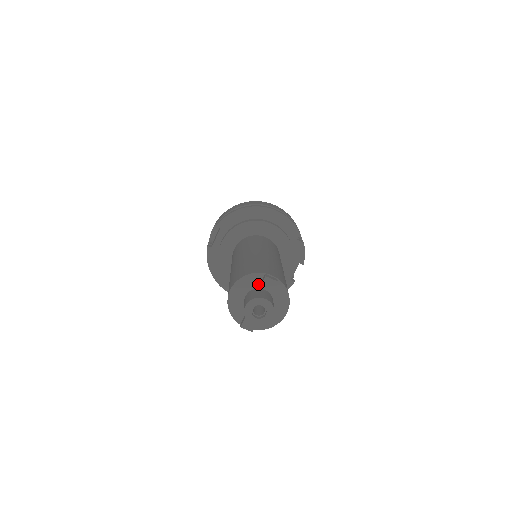
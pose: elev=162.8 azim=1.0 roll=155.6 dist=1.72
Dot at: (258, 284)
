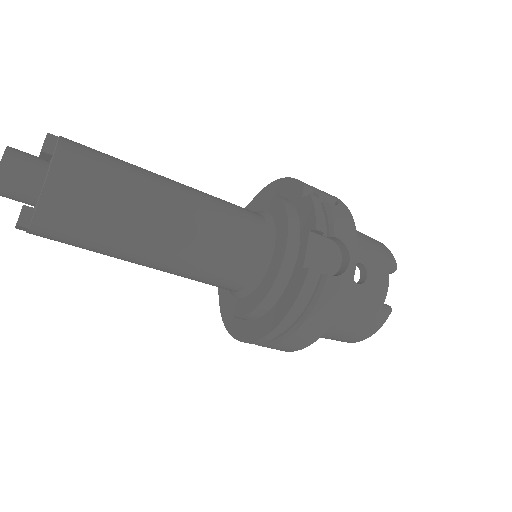
Dot at: occluded
